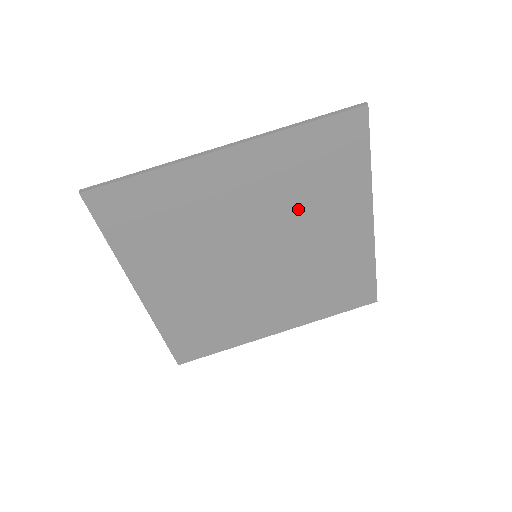
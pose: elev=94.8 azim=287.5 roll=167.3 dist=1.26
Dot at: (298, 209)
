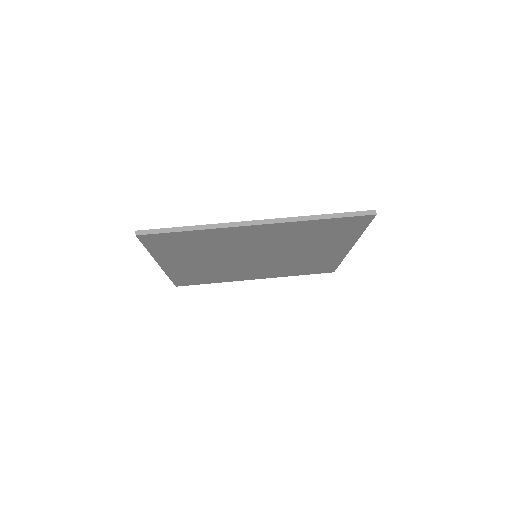
Dot at: (298, 244)
